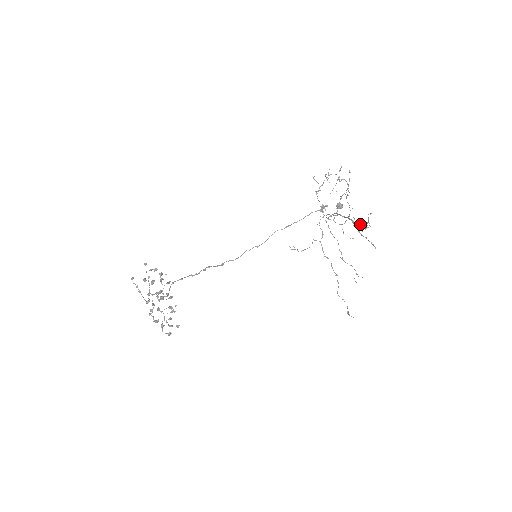
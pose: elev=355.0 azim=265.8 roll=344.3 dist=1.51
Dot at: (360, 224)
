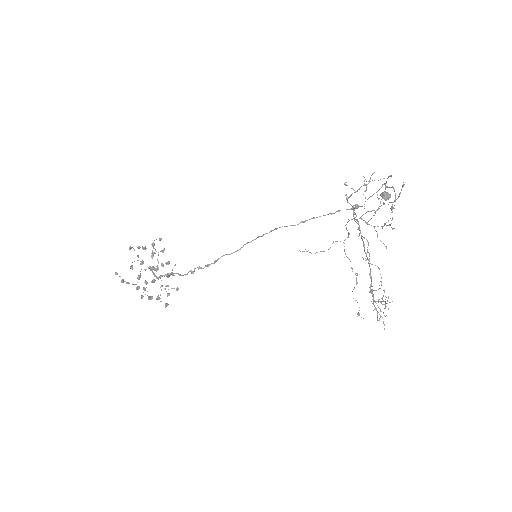
Dot at: (375, 301)
